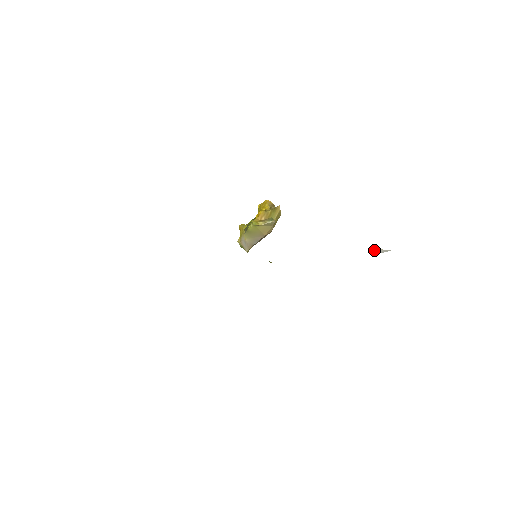
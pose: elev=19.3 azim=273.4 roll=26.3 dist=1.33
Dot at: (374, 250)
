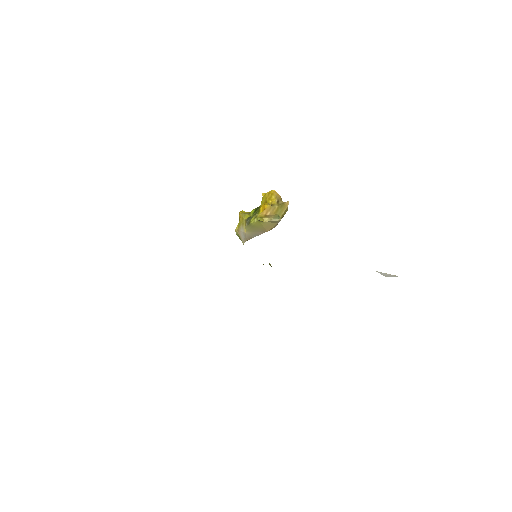
Dot at: (381, 273)
